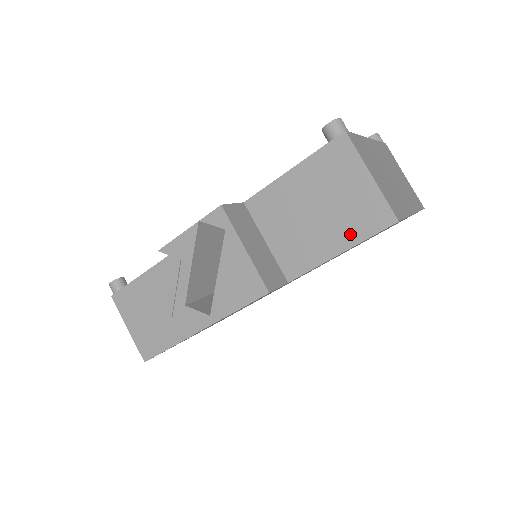
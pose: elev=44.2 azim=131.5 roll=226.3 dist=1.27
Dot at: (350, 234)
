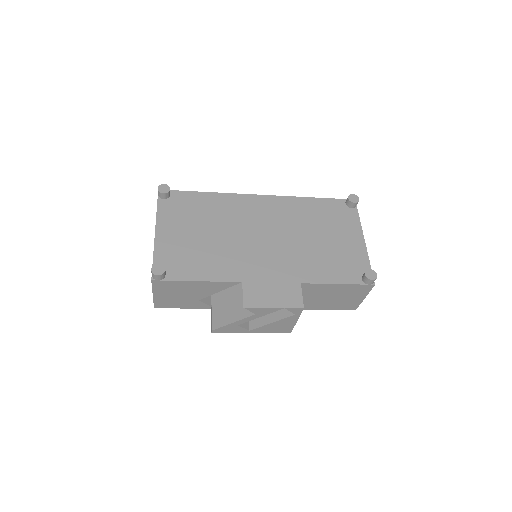
Dot at: (334, 307)
